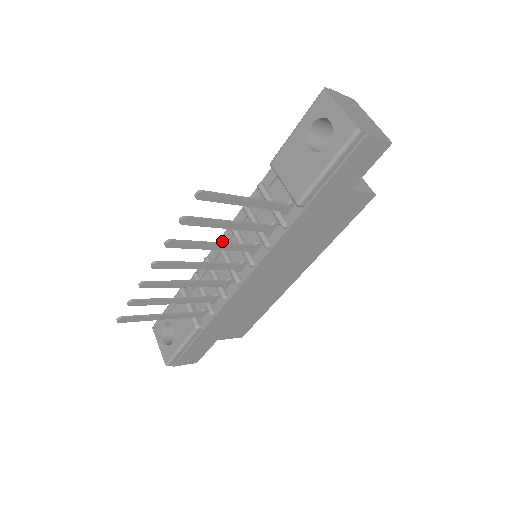
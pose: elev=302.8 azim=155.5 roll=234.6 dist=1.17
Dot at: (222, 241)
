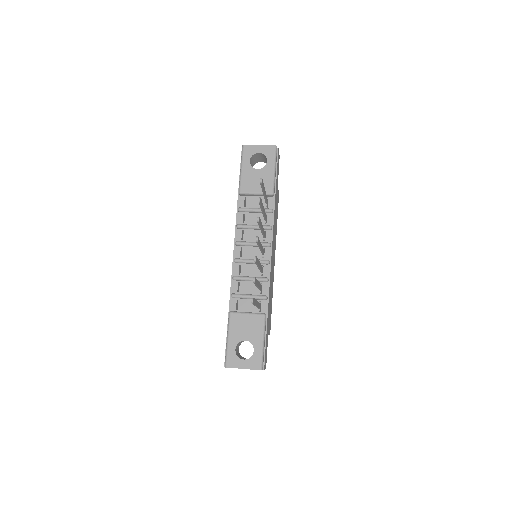
Dot at: (236, 258)
